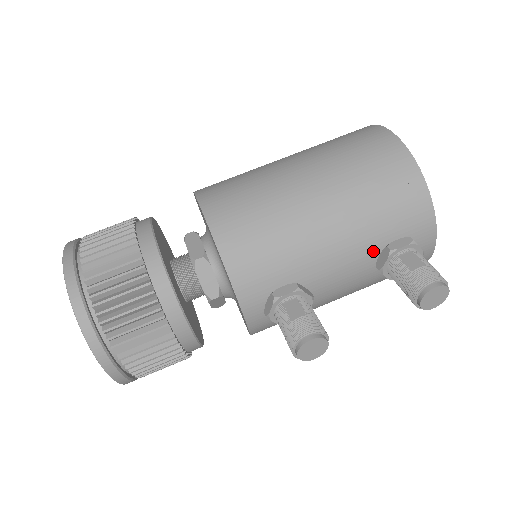
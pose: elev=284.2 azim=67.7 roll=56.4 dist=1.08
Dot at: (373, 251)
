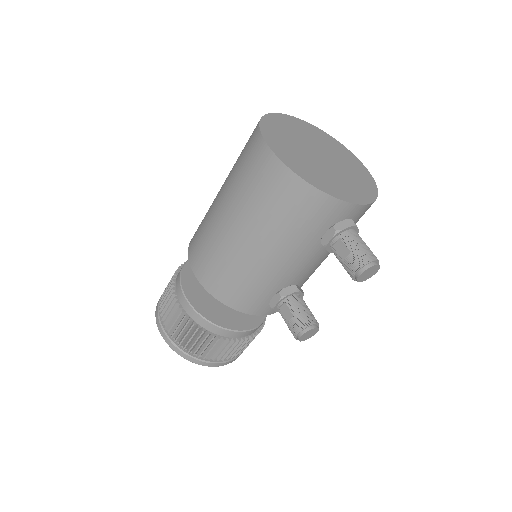
Dot at: (315, 246)
